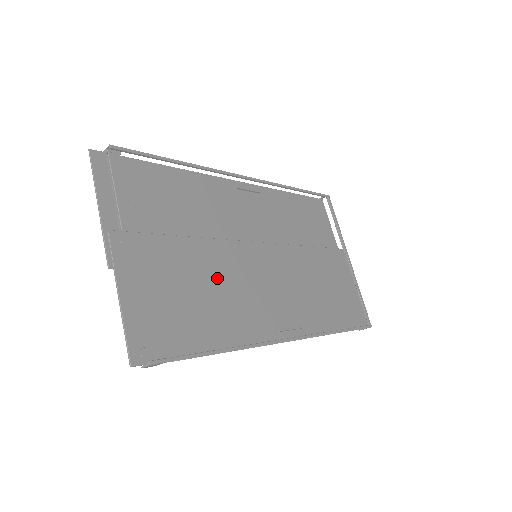
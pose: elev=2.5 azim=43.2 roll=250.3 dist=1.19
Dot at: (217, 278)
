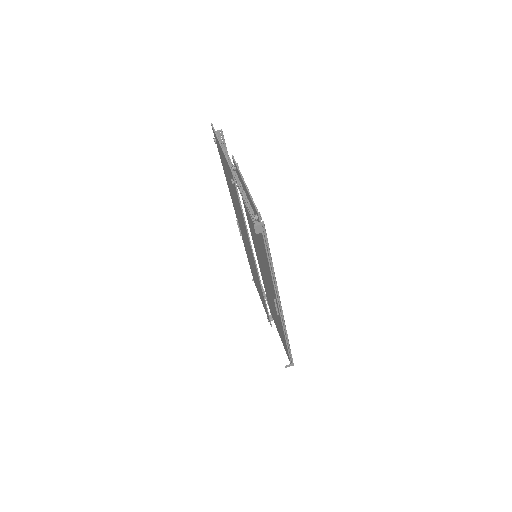
Dot at: occluded
